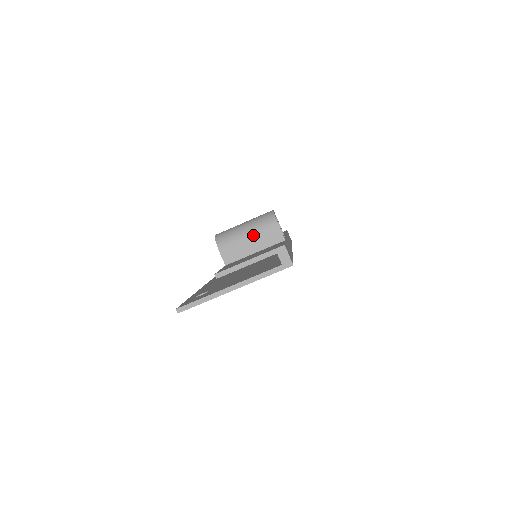
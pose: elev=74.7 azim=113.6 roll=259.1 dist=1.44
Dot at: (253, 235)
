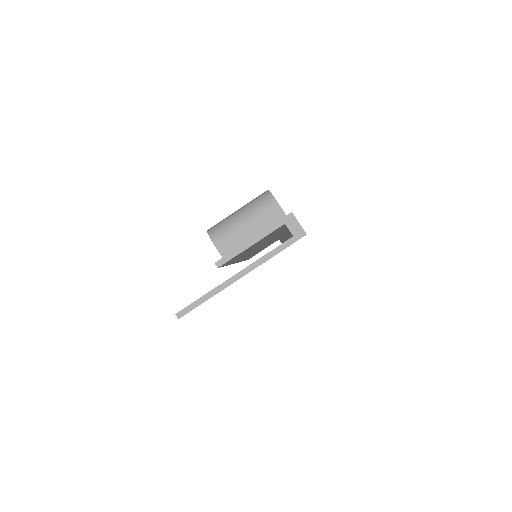
Dot at: (250, 220)
